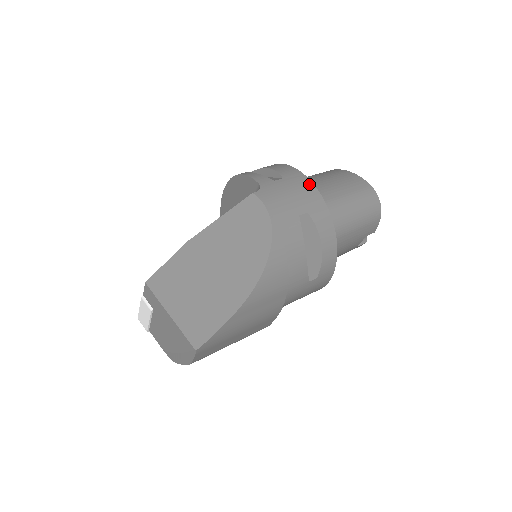
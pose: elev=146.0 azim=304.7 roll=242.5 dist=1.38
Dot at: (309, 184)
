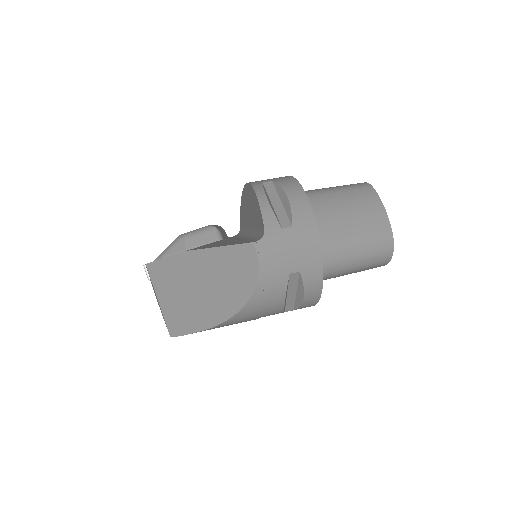
Dot at: (315, 241)
